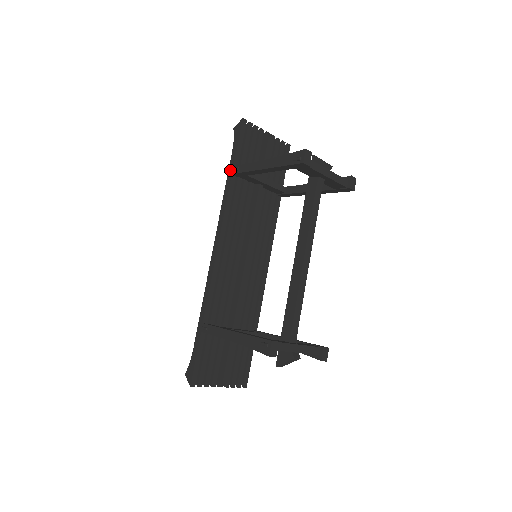
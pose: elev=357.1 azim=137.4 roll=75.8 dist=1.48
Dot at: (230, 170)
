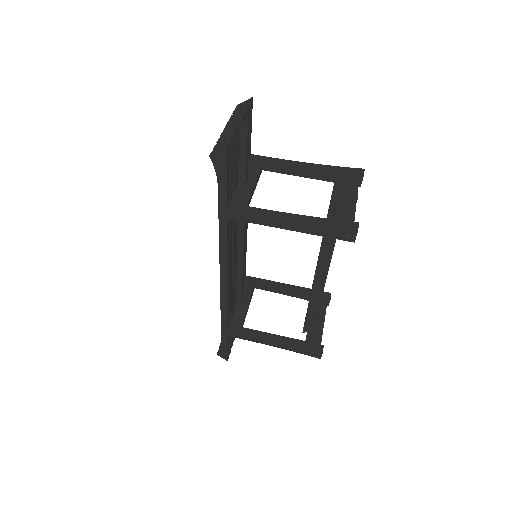
Dot at: (222, 211)
